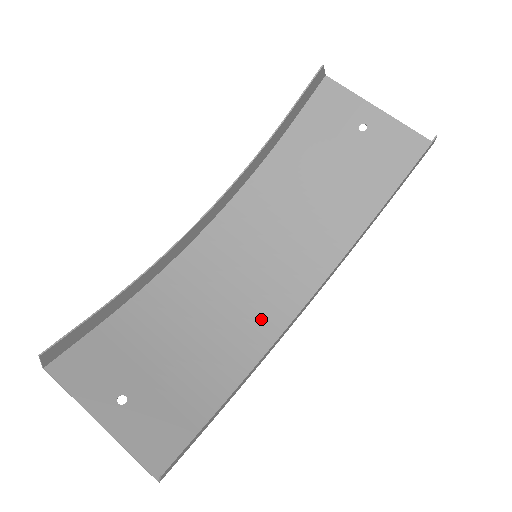
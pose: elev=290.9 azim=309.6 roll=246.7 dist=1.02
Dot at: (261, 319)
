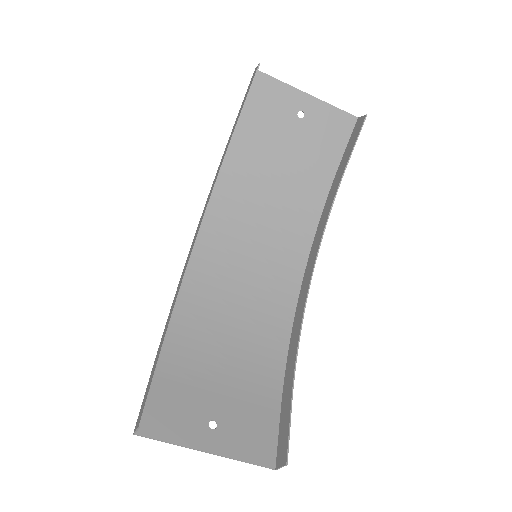
Dot at: (275, 307)
